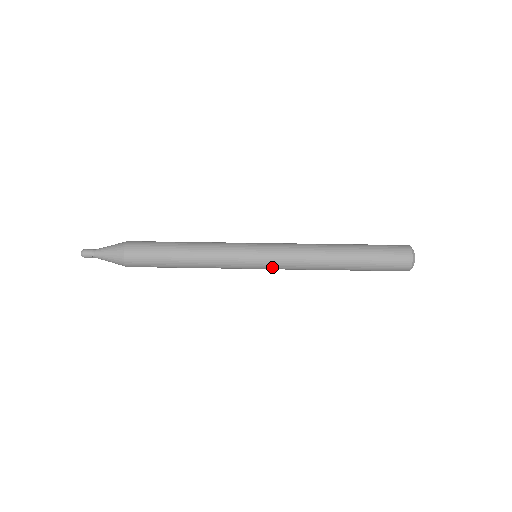
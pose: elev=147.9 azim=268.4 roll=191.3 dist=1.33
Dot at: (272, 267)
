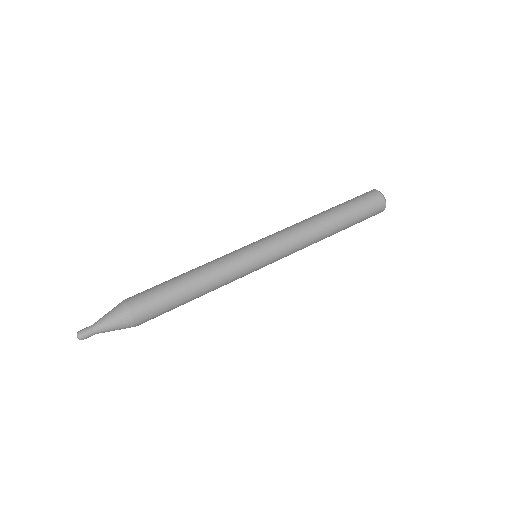
Dot at: occluded
